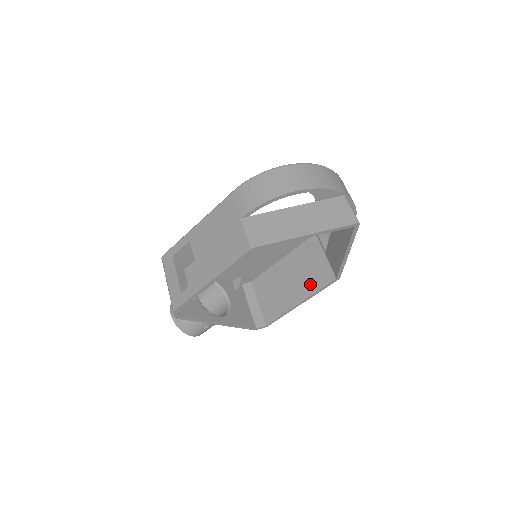
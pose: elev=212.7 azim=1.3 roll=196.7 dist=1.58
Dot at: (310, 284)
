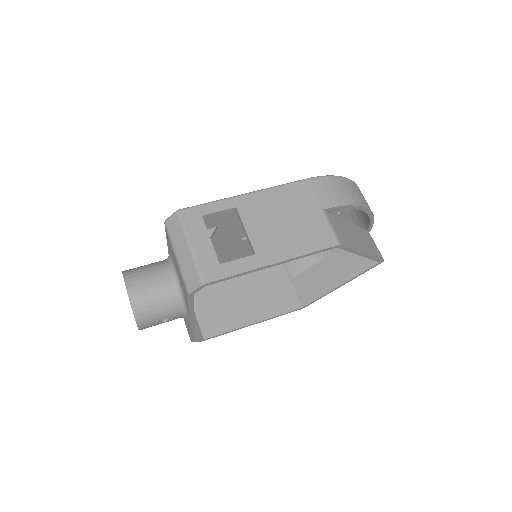
Dot at: (270, 306)
